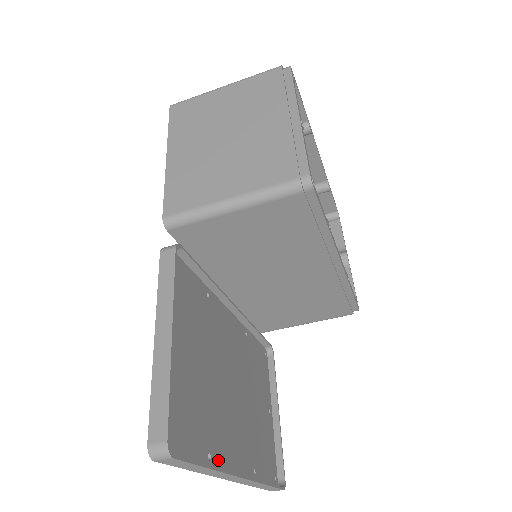
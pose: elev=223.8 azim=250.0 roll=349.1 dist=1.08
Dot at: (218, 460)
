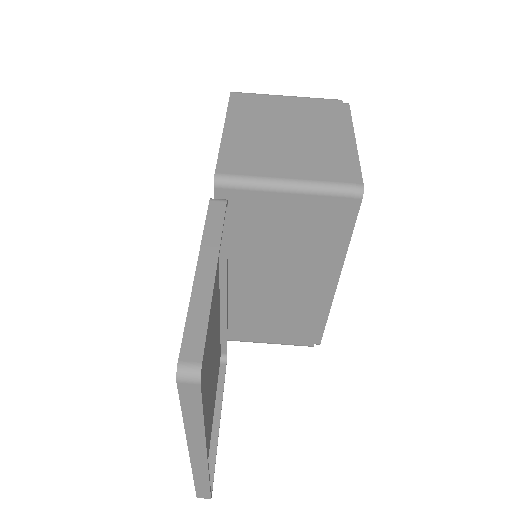
Dot at: occluded
